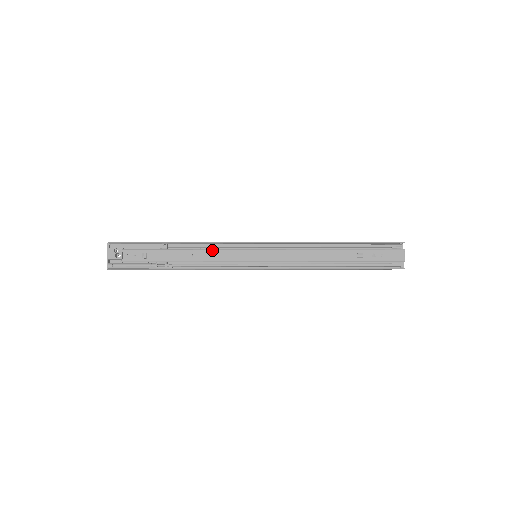
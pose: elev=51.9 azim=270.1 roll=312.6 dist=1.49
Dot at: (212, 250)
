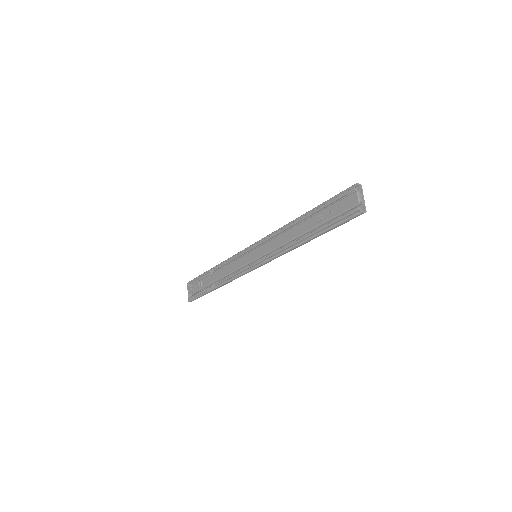
Dot at: (230, 263)
